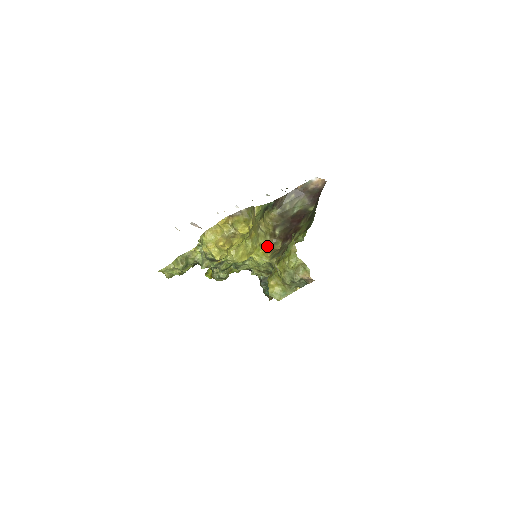
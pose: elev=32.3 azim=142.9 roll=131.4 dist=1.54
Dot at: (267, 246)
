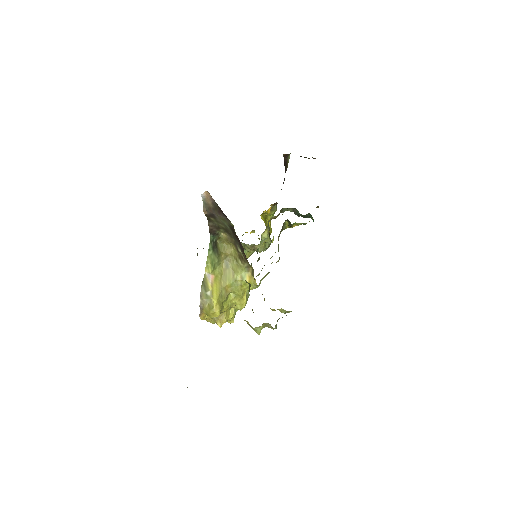
Dot at: (247, 269)
